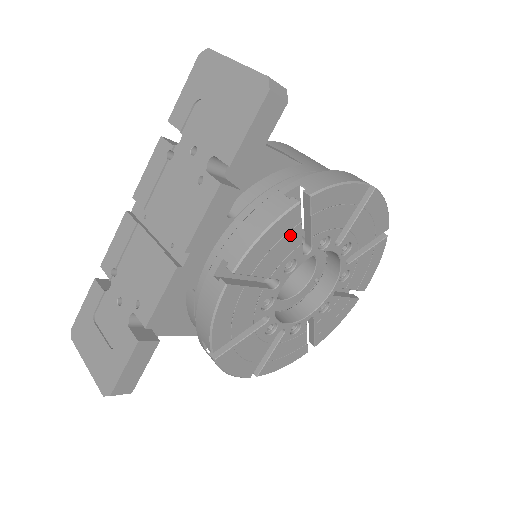
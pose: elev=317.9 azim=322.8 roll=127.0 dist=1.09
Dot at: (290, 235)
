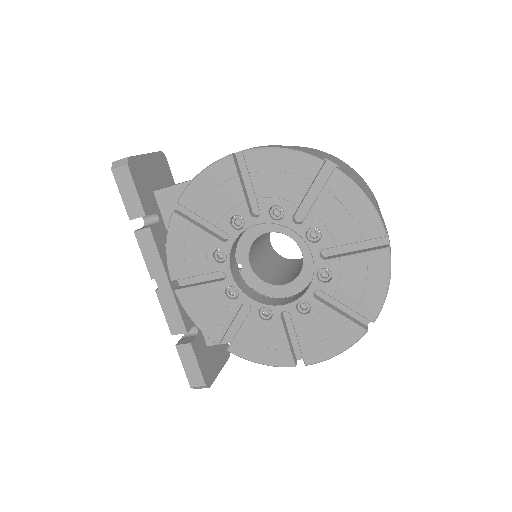
Dot at: (191, 236)
